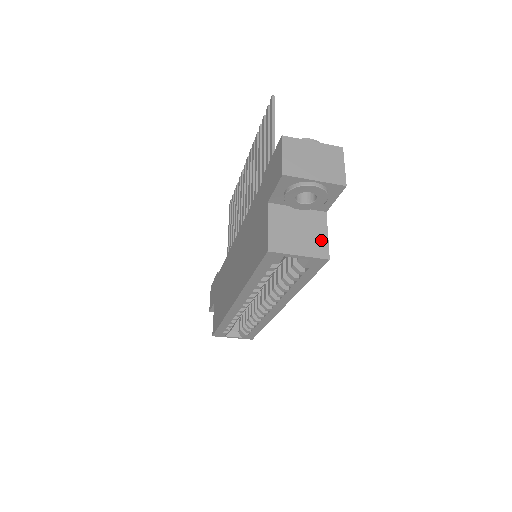
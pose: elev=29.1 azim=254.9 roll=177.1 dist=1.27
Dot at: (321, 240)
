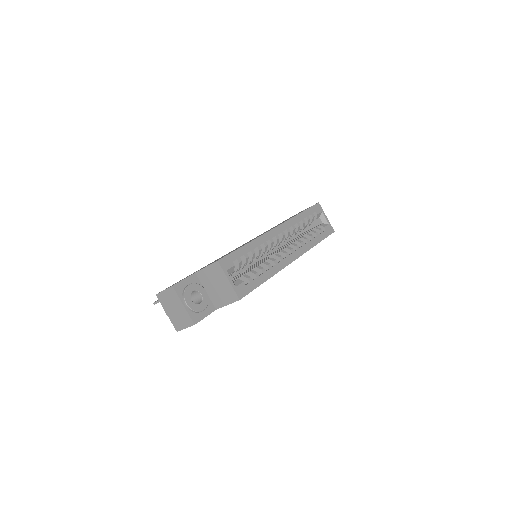
Dot at: occluded
